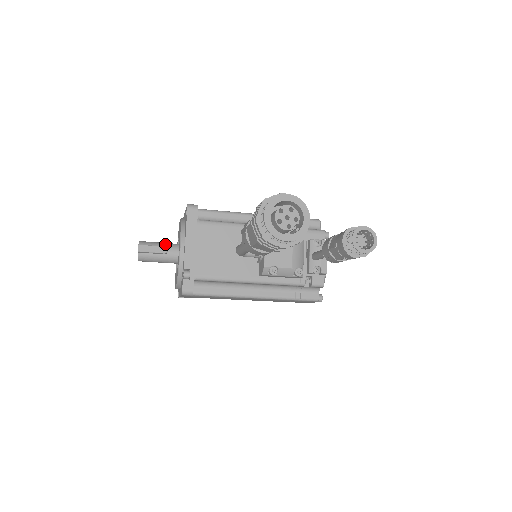
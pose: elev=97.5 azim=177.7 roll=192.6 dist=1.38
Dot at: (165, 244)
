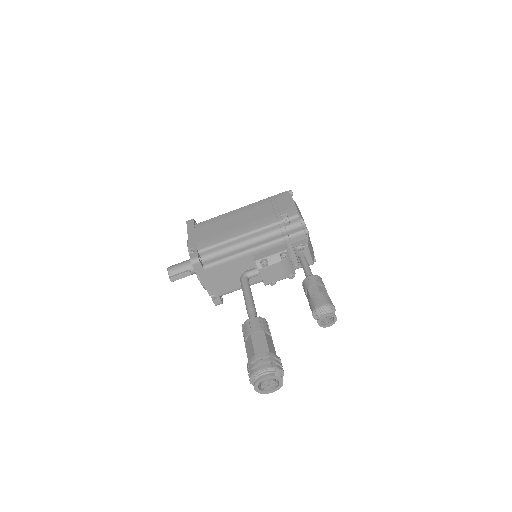
Dot at: (186, 267)
